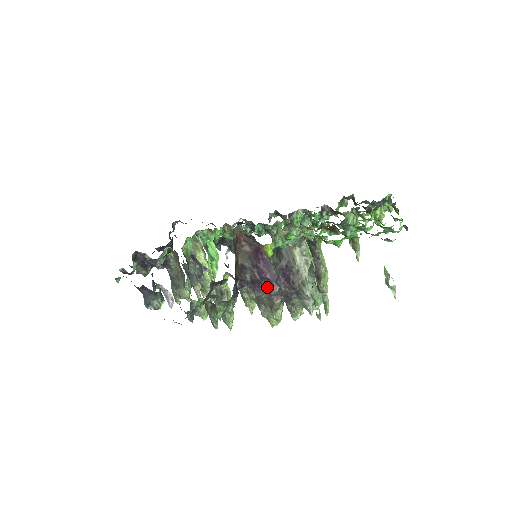
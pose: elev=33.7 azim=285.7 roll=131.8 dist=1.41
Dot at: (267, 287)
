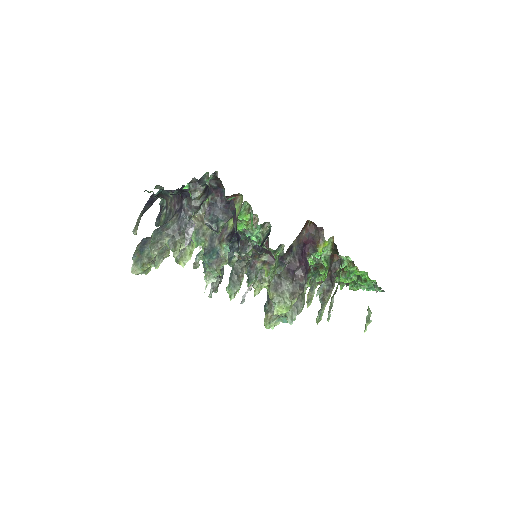
Dot at: (298, 276)
